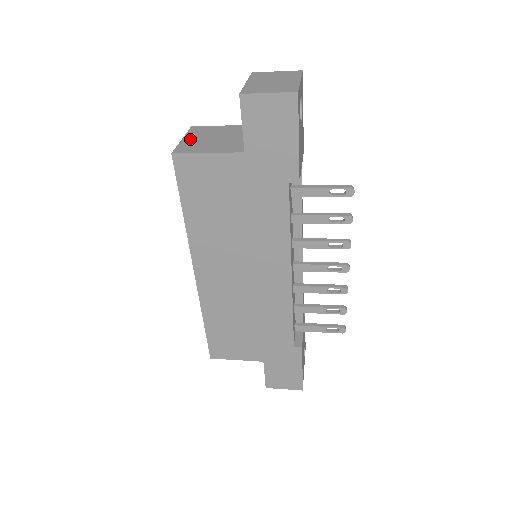
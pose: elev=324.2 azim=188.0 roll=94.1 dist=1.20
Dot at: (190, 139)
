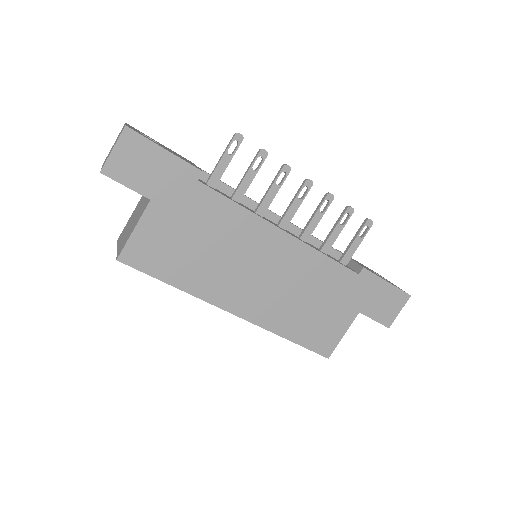
Dot at: (121, 243)
